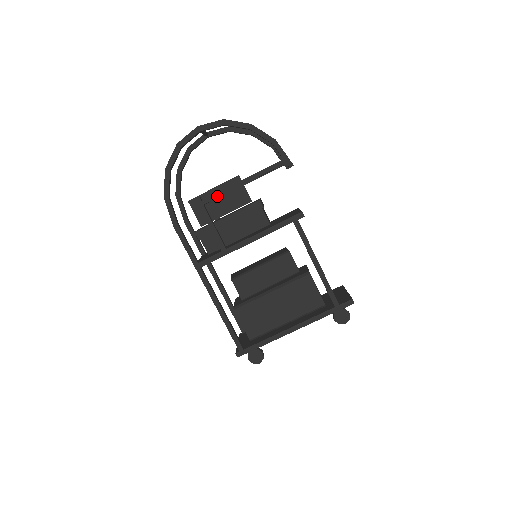
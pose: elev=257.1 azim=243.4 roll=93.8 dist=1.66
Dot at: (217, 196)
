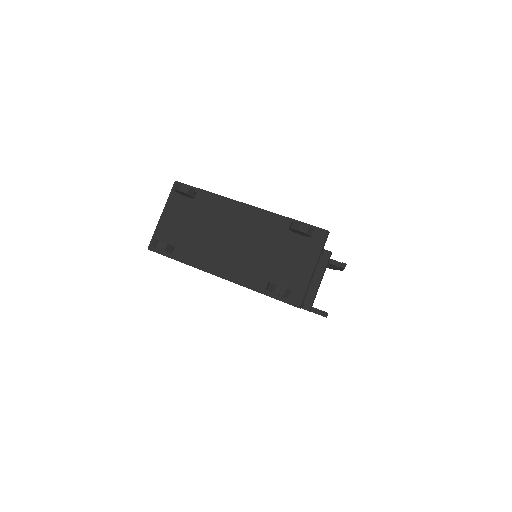
Dot at: occluded
